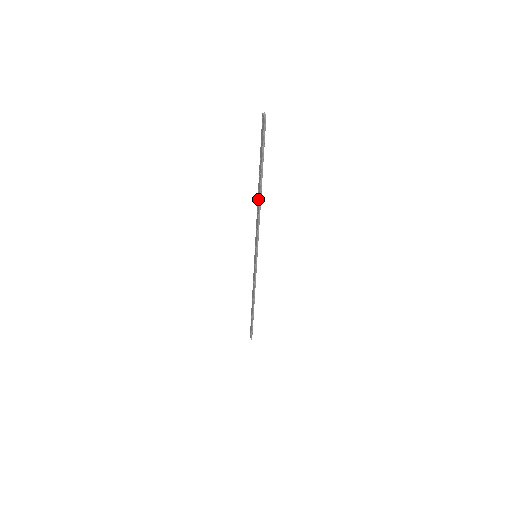
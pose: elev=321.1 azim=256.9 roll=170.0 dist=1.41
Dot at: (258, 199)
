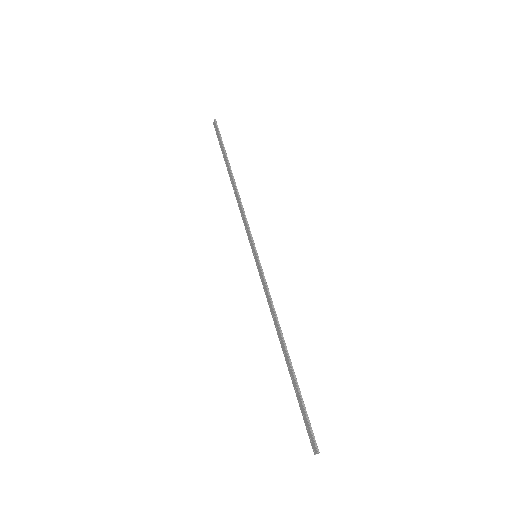
Dot at: (233, 186)
